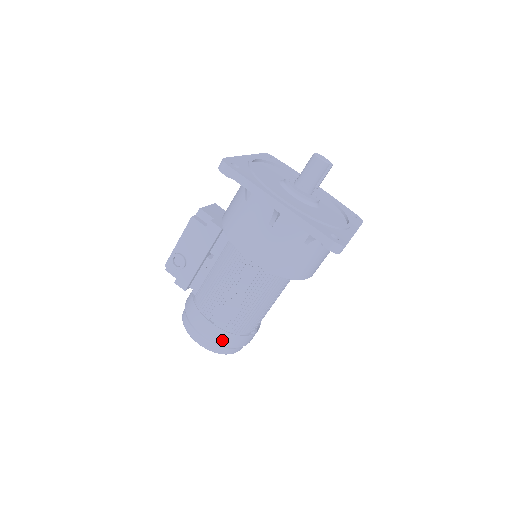
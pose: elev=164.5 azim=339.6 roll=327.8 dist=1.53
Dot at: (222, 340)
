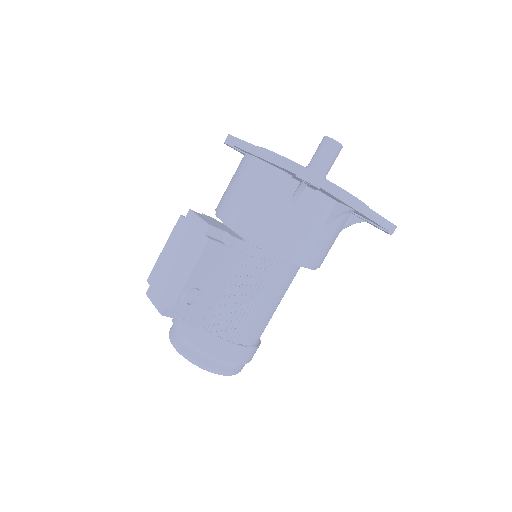
Dot at: (251, 357)
